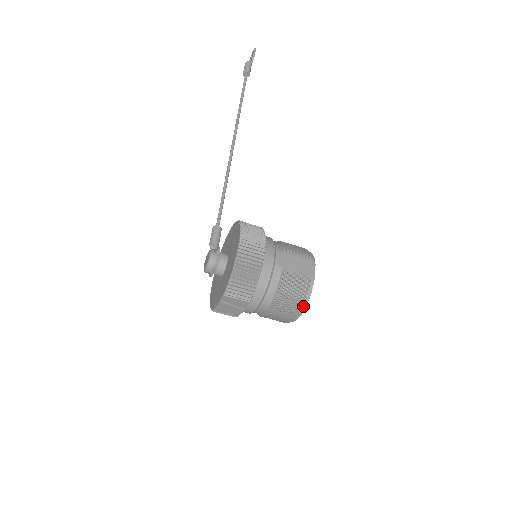
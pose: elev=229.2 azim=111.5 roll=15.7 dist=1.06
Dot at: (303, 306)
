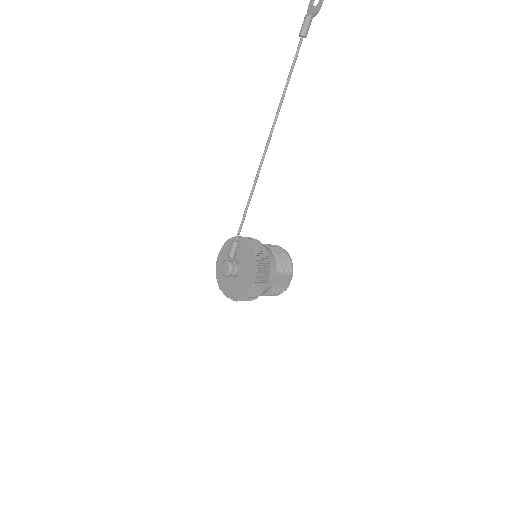
Dot at: occluded
